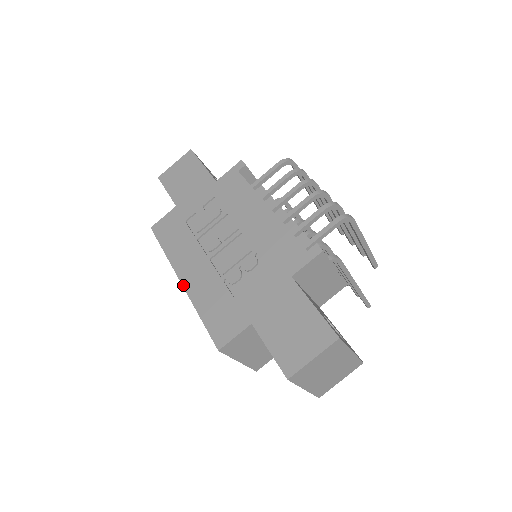
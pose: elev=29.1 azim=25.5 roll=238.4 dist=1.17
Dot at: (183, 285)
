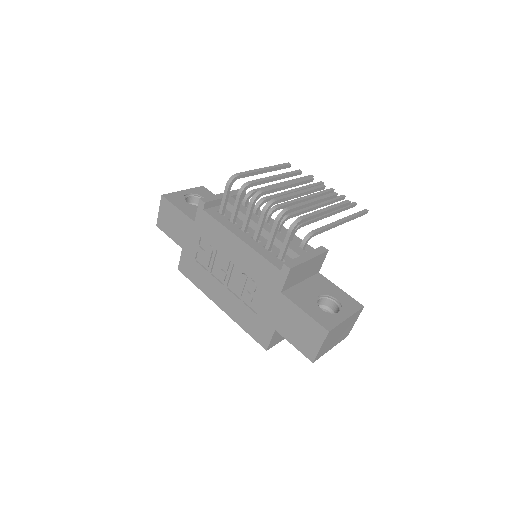
Dot at: (222, 310)
